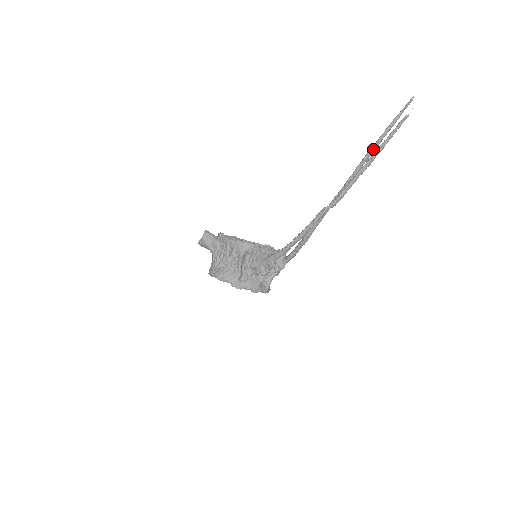
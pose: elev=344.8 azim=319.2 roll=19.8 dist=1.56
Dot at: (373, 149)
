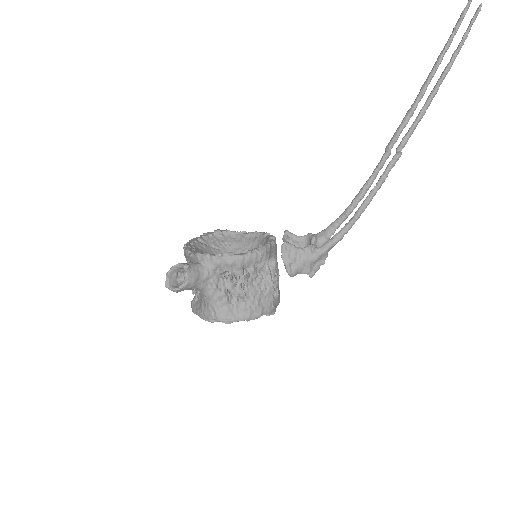
Dot at: (442, 59)
